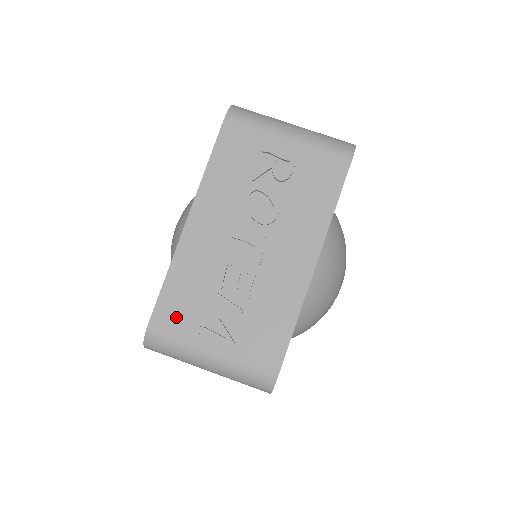
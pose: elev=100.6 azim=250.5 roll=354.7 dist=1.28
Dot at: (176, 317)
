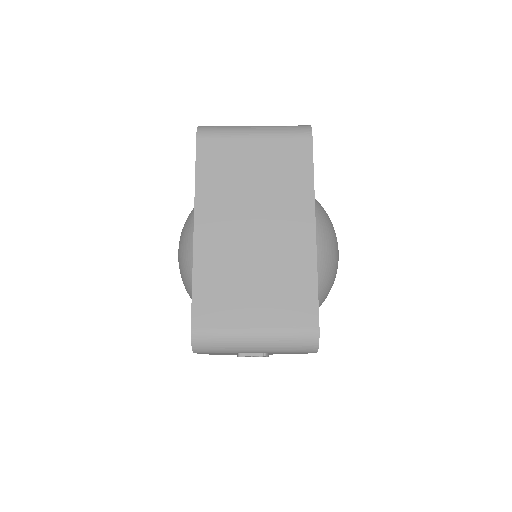
Dot at: occluded
